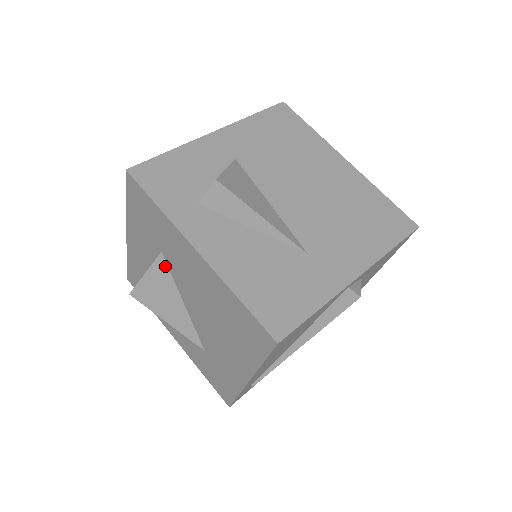
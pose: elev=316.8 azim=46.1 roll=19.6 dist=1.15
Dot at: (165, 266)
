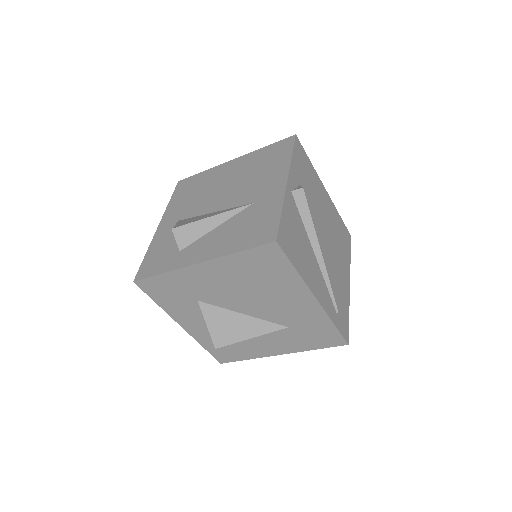
Dot at: (209, 306)
